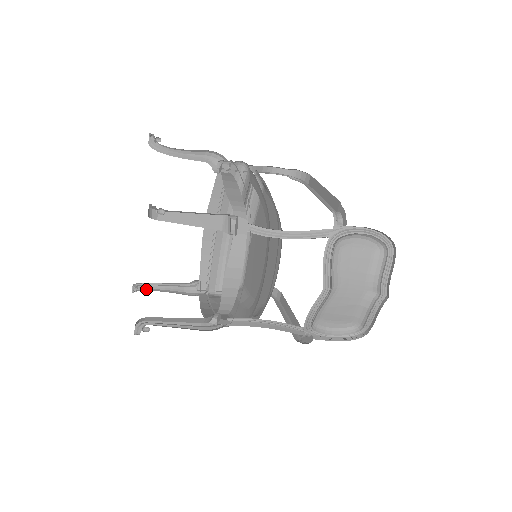
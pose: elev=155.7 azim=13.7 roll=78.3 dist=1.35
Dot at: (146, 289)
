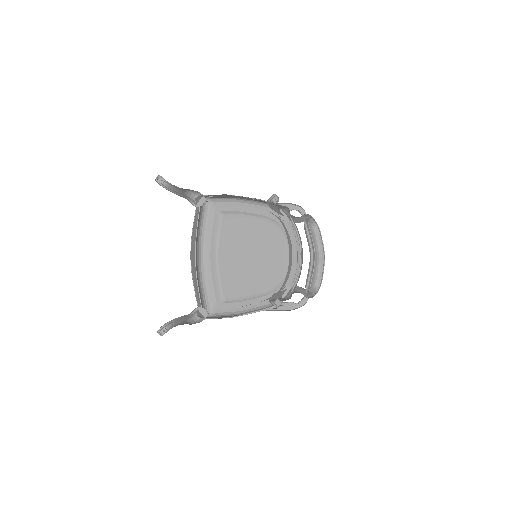
Dot at: occluded
